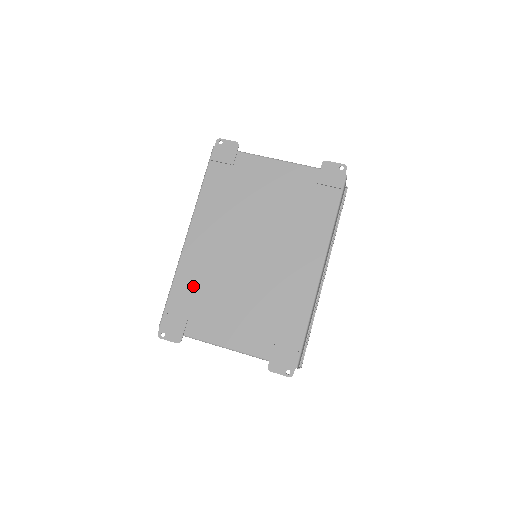
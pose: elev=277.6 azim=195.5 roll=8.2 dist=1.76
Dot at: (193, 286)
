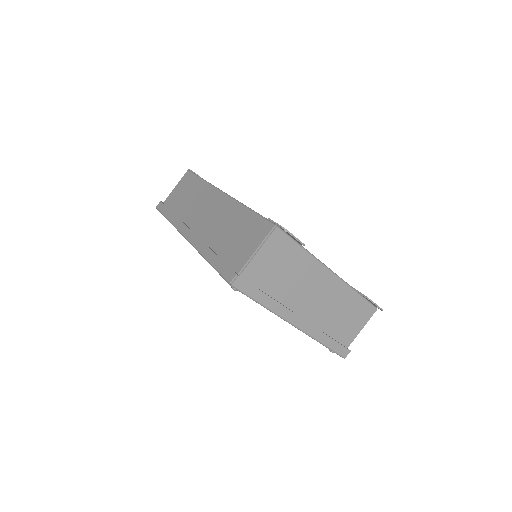
Dot at: occluded
